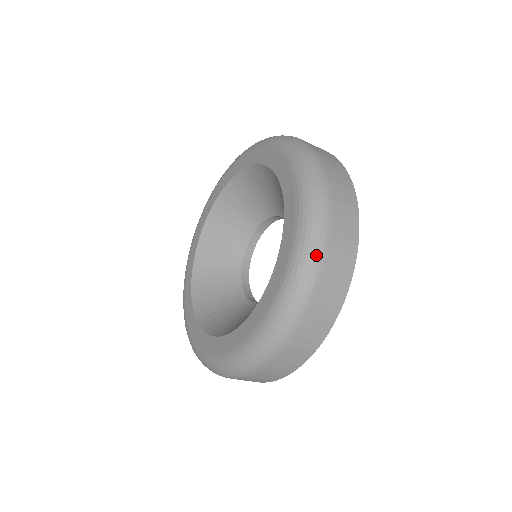
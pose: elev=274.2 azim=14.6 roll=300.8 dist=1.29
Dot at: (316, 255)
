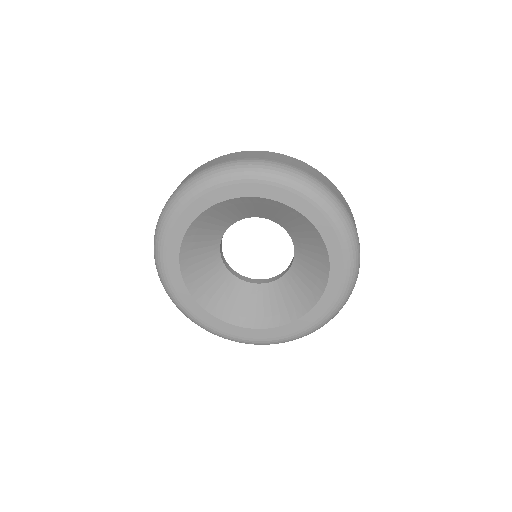
Dot at: (346, 213)
